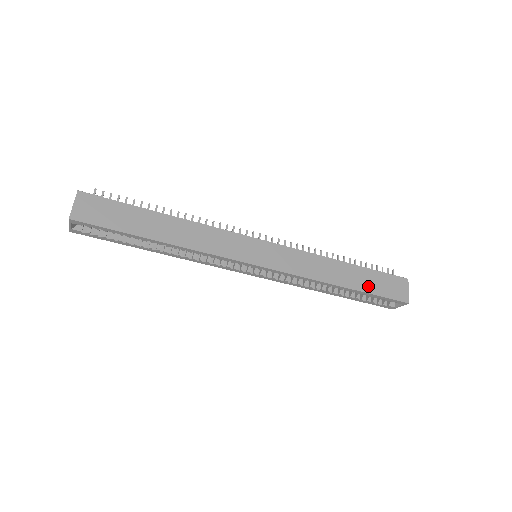
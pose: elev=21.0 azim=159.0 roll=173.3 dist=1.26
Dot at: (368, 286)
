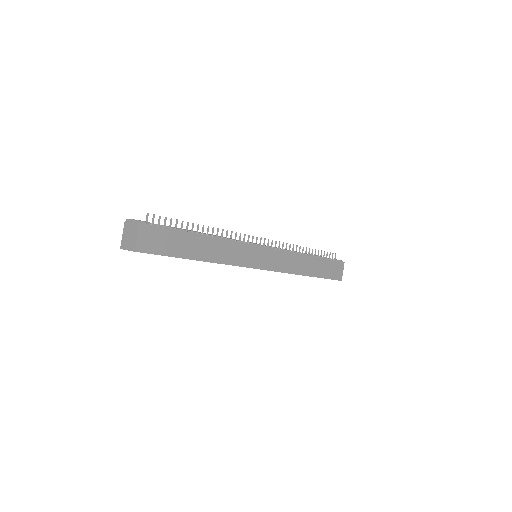
Dot at: (322, 272)
